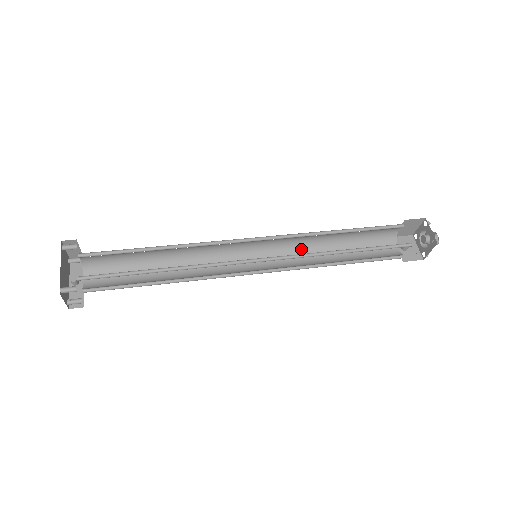
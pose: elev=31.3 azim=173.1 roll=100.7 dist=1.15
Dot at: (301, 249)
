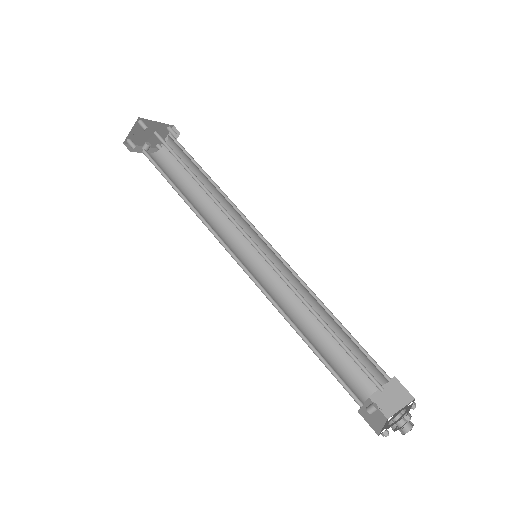
Dot at: (288, 302)
